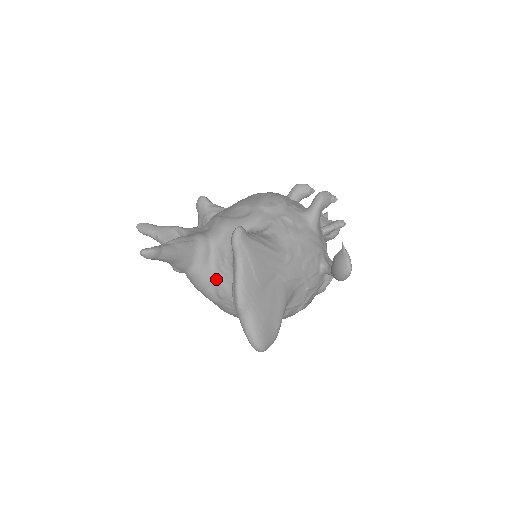
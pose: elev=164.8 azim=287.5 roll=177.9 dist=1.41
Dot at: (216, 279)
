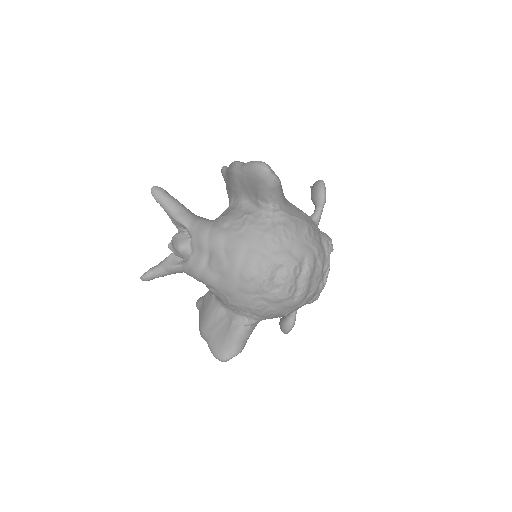
Dot at: (218, 218)
